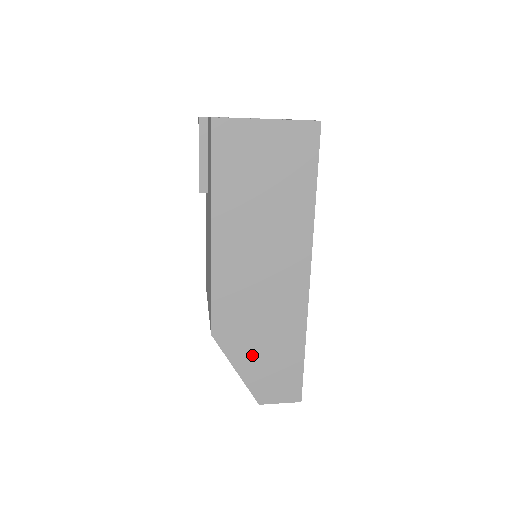
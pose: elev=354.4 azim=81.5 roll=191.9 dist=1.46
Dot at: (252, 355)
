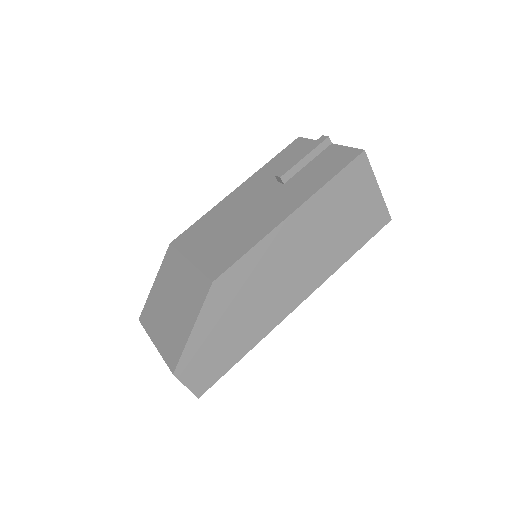
Dot at: (215, 327)
